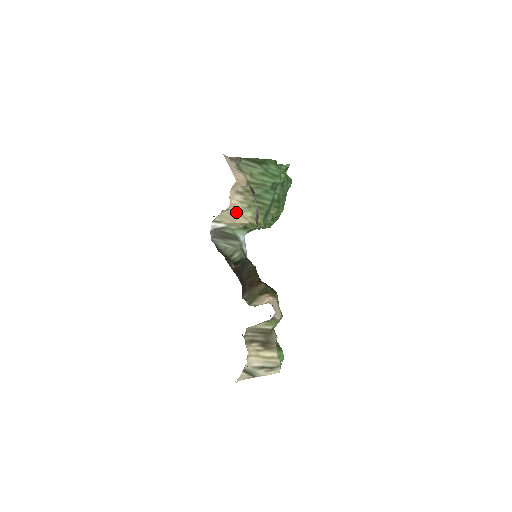
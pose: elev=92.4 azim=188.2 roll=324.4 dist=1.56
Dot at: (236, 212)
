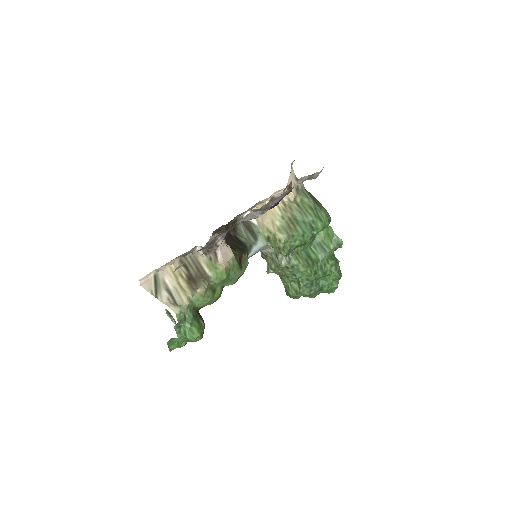
Dot at: (270, 213)
